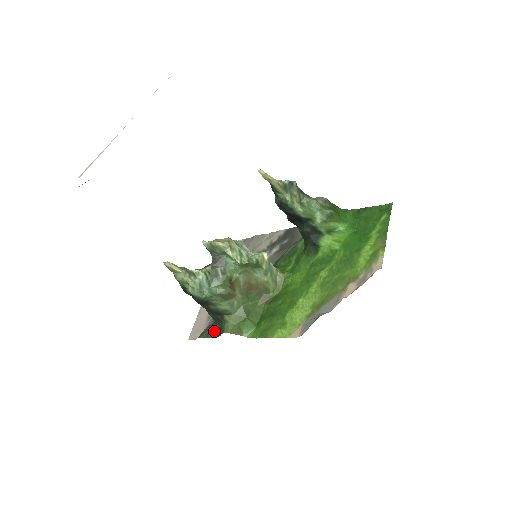
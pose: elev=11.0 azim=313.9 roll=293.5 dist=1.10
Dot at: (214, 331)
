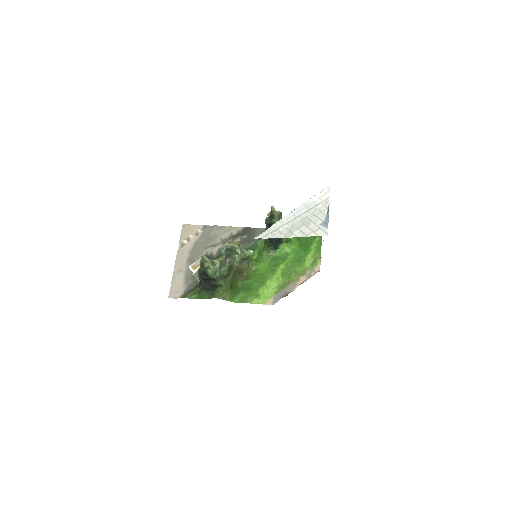
Dot at: (197, 294)
